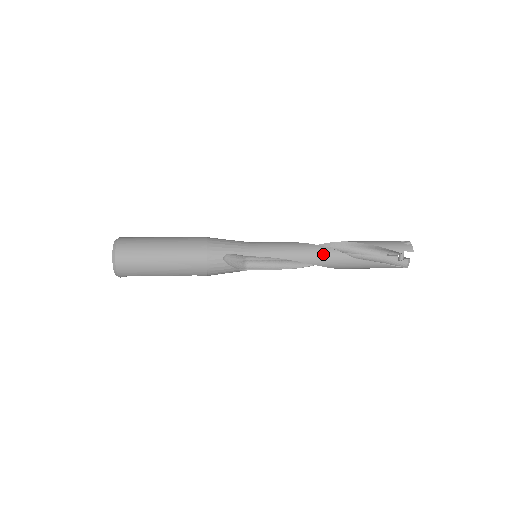
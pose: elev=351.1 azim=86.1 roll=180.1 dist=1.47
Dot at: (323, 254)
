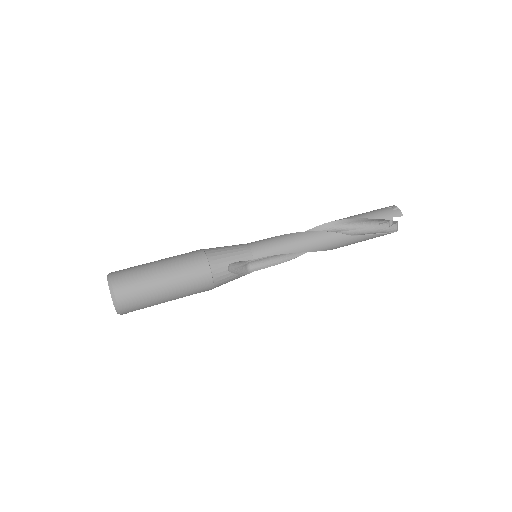
Dot at: (322, 239)
